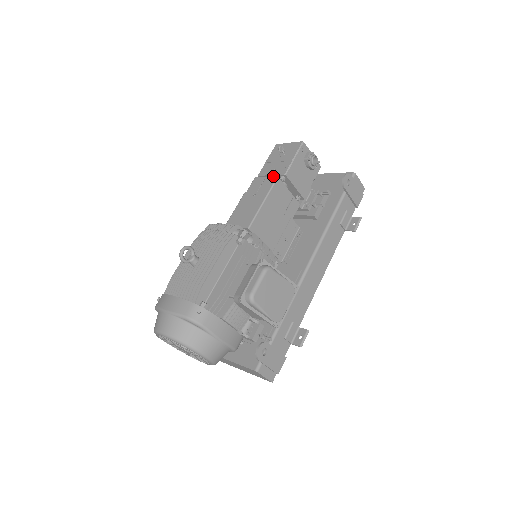
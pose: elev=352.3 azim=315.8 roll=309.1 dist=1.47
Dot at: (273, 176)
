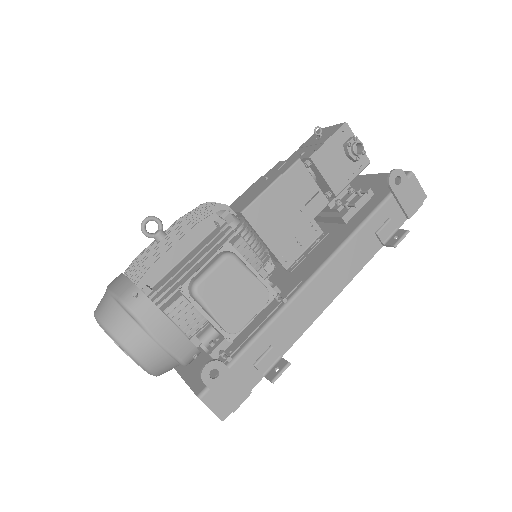
Dot at: occluded
